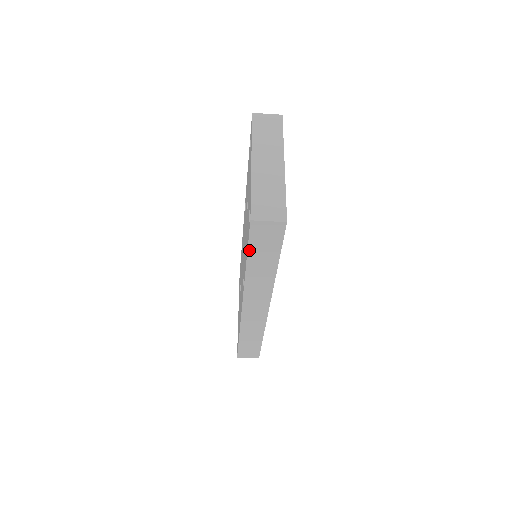
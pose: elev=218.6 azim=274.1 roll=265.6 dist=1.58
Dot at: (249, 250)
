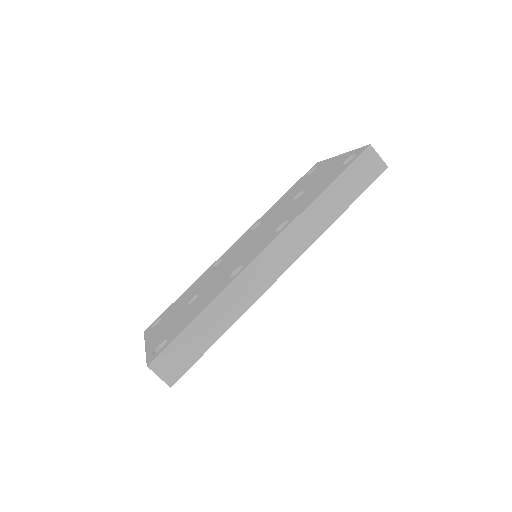
Dot at: (342, 174)
